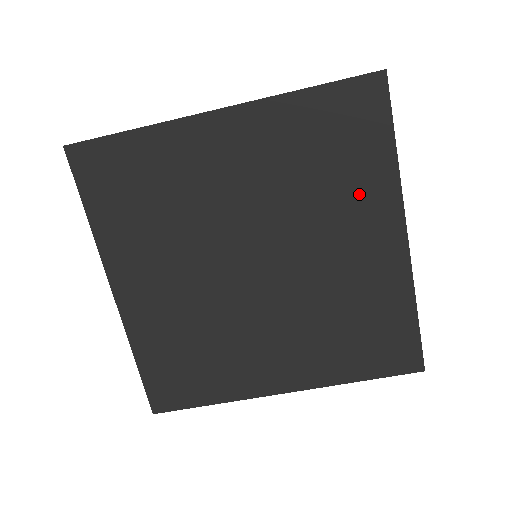
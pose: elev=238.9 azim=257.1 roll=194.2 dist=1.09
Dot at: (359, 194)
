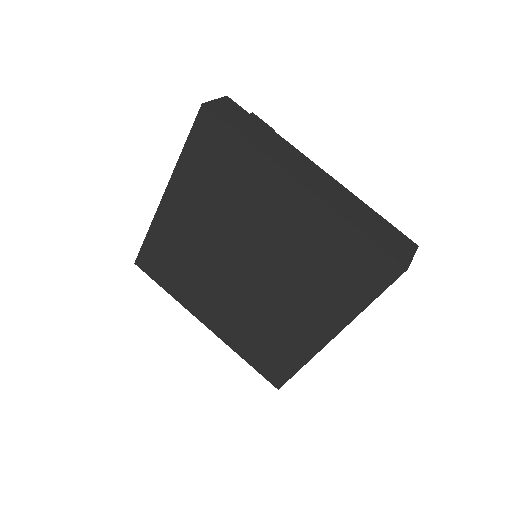
Dot at: (254, 182)
